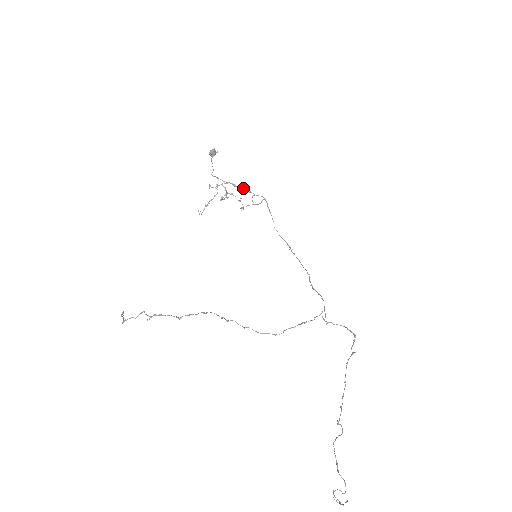
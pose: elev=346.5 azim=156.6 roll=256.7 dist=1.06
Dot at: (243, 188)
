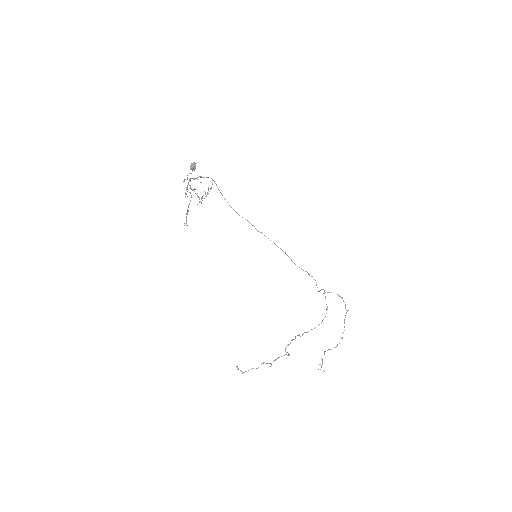
Dot at: (198, 177)
